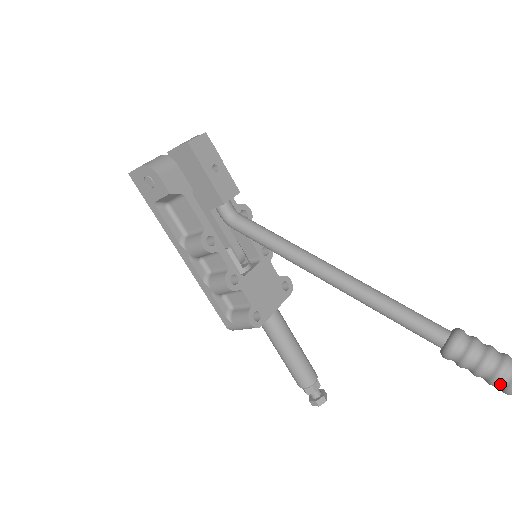
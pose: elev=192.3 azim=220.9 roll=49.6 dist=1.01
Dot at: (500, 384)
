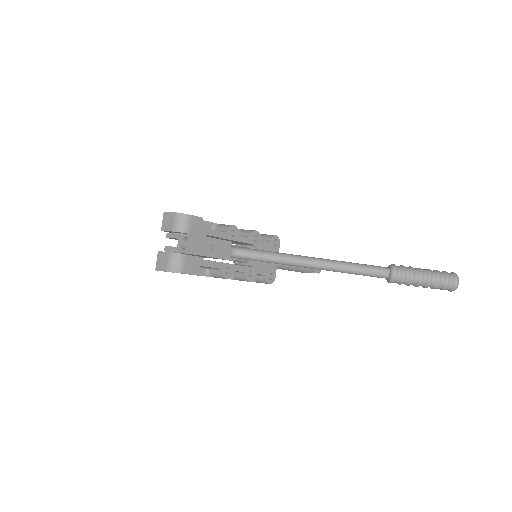
Dot at: occluded
